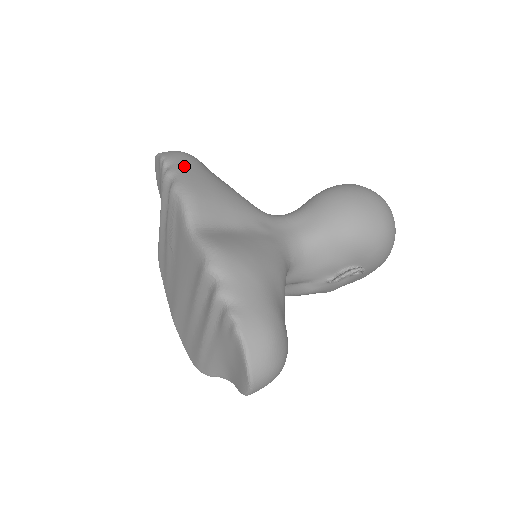
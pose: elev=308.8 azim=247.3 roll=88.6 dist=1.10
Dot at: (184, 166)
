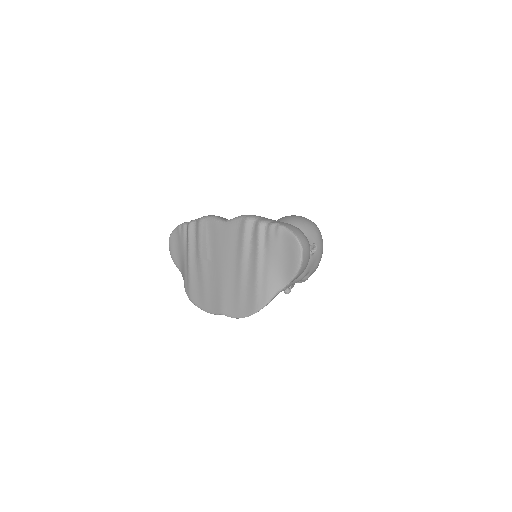
Dot at: occluded
